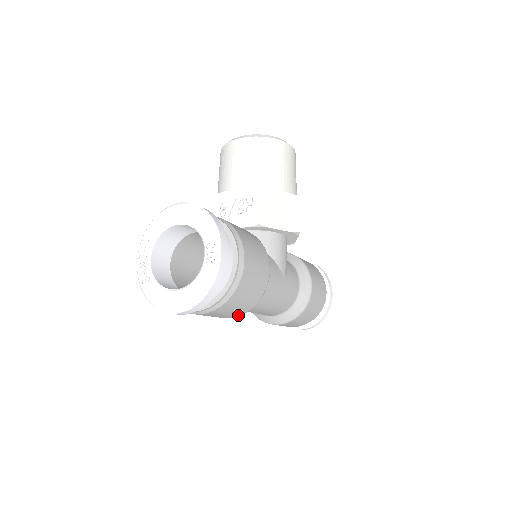
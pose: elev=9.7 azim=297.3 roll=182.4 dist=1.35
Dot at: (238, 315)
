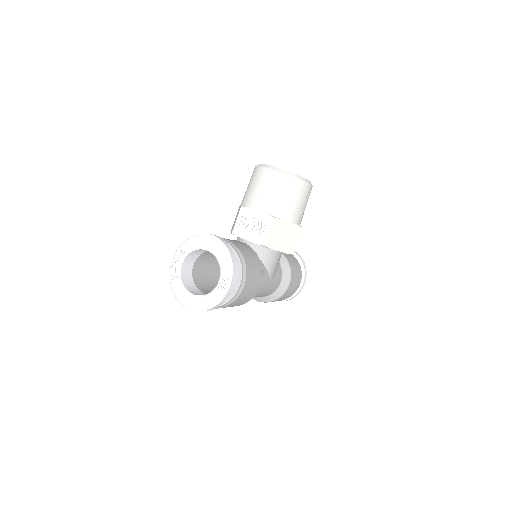
Dot at: occluded
